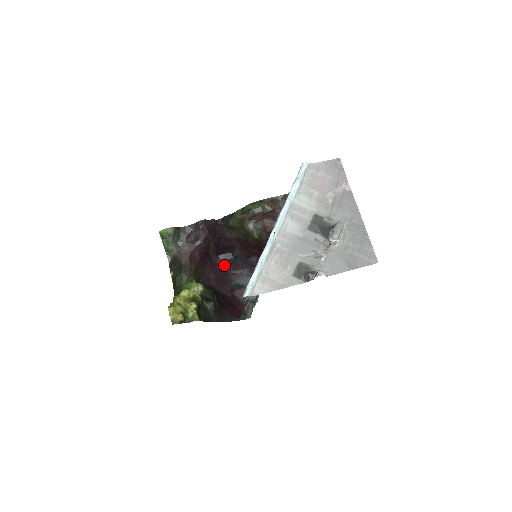
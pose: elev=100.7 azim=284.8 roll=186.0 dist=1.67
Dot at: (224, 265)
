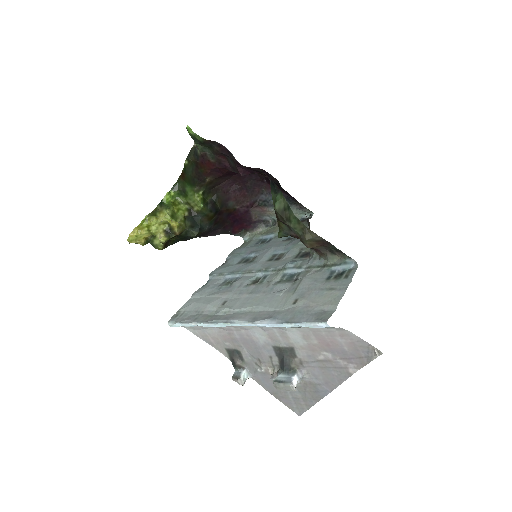
Dot at: (265, 178)
